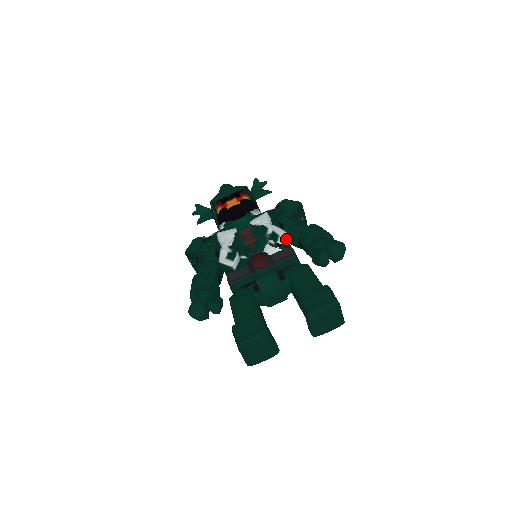
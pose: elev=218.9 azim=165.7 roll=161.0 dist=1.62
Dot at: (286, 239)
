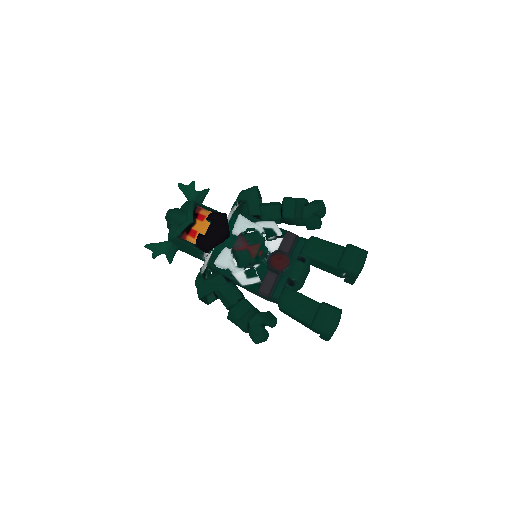
Dot at: (278, 227)
